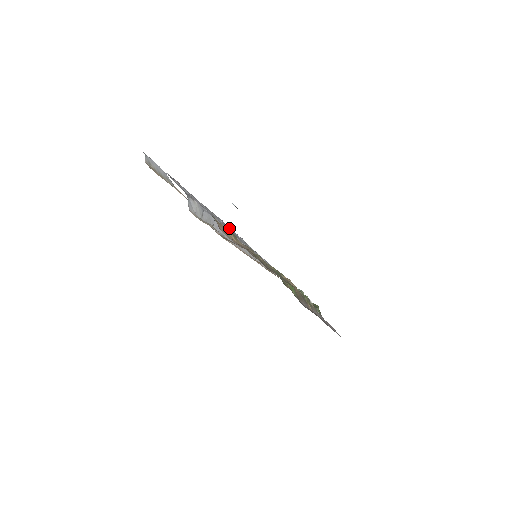
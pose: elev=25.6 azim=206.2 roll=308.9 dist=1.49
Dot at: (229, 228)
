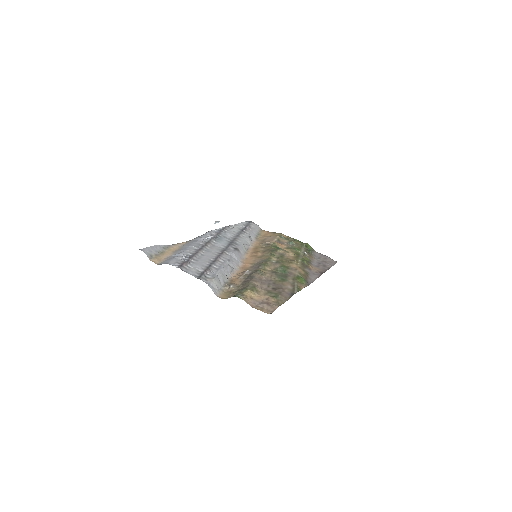
Dot at: (219, 236)
